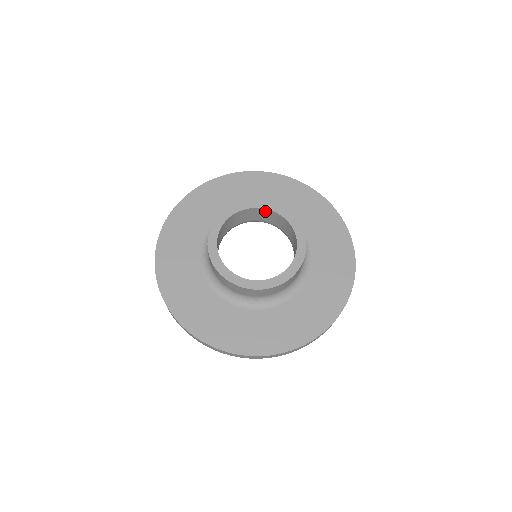
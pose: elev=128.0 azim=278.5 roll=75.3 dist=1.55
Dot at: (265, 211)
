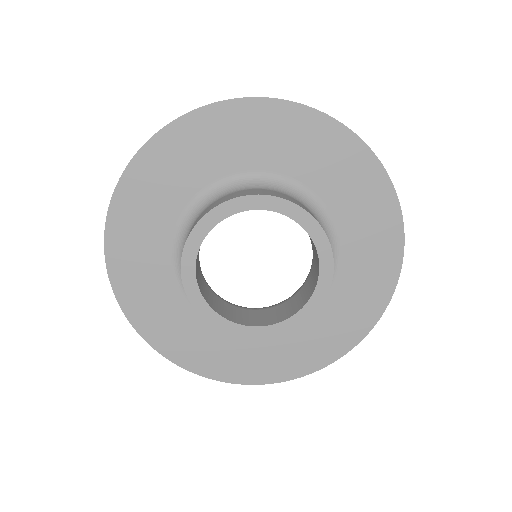
Dot at: (277, 210)
